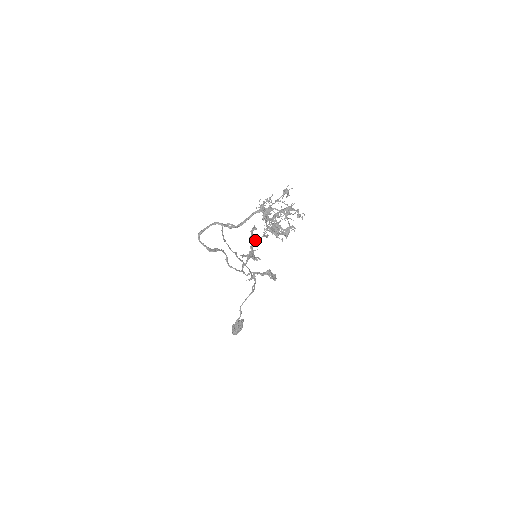
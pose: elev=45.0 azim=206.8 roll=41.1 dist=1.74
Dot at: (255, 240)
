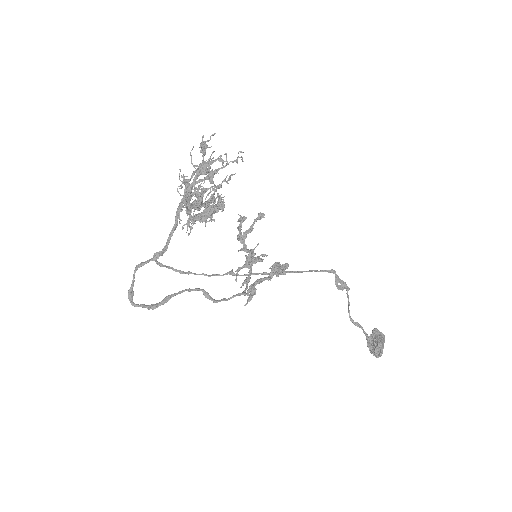
Dot at: (245, 235)
